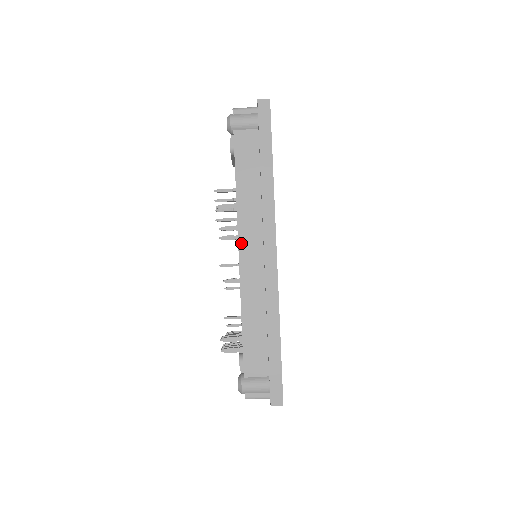
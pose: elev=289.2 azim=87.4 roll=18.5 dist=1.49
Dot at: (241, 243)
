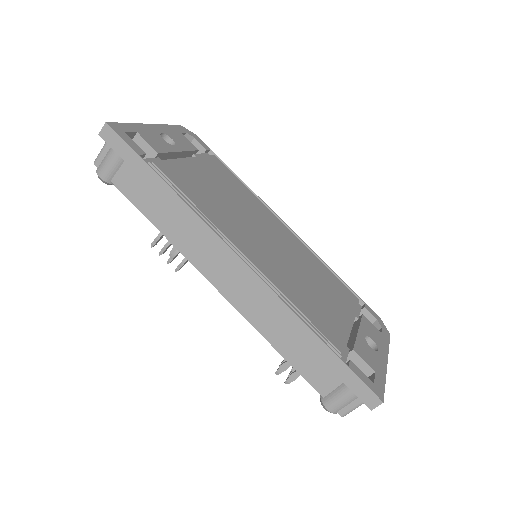
Dot at: (208, 277)
